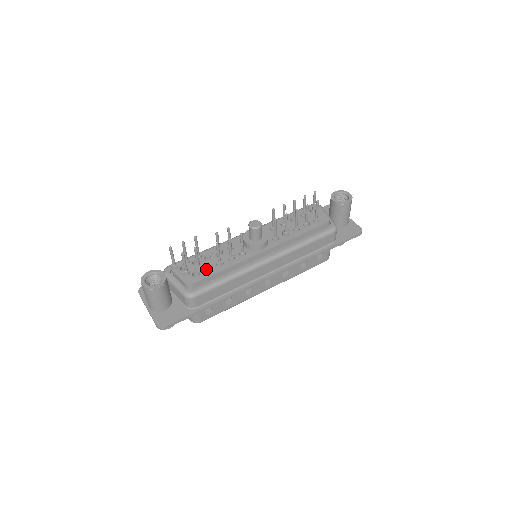
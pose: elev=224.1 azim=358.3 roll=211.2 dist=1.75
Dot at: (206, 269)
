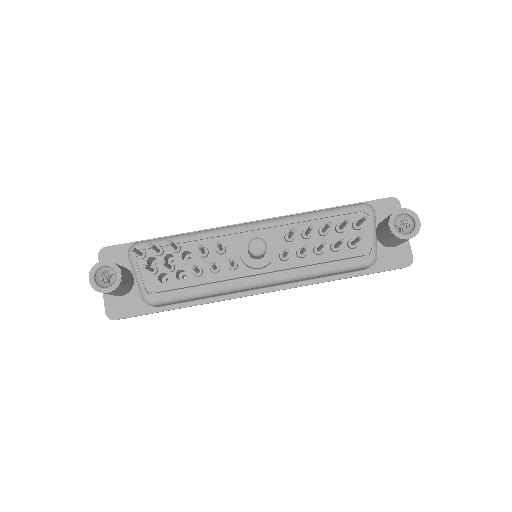
Dot at: (180, 270)
